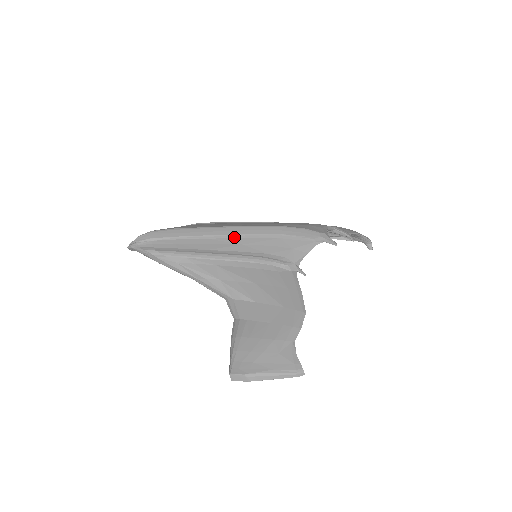
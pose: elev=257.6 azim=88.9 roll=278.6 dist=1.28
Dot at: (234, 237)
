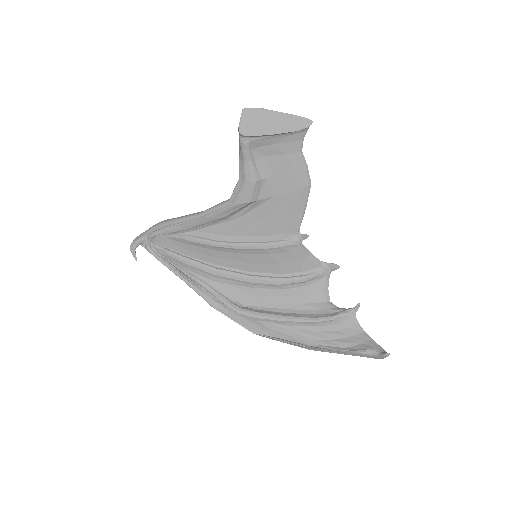
Dot at: occluded
